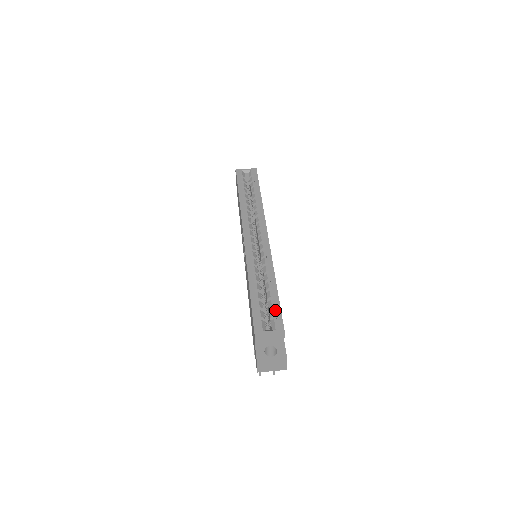
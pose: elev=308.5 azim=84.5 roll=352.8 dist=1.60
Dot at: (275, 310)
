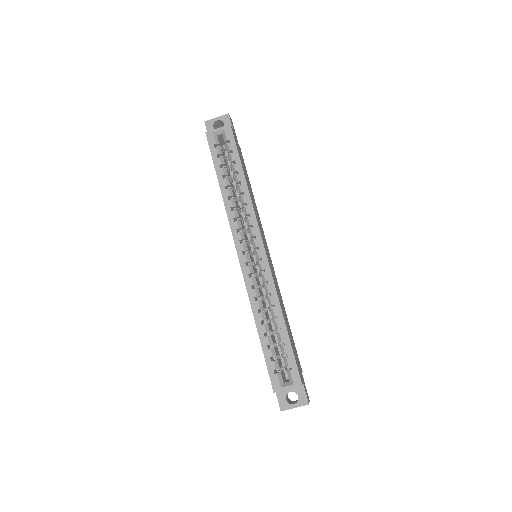
Dot at: (289, 359)
